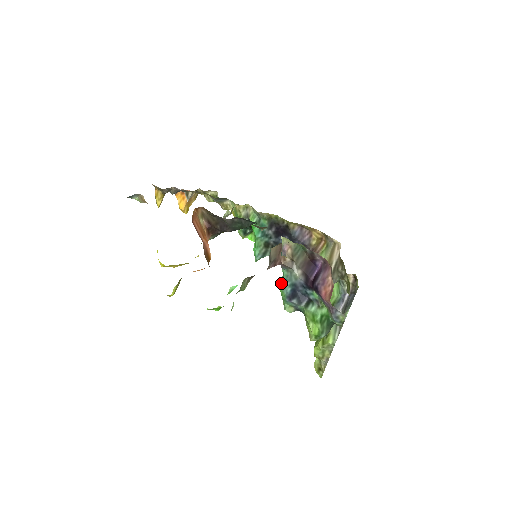
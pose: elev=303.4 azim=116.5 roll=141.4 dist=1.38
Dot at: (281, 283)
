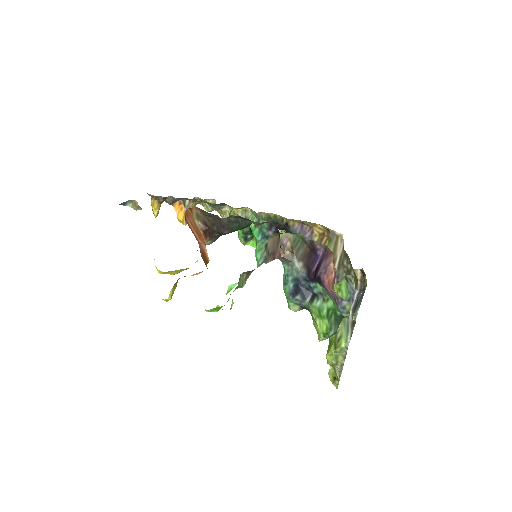
Dot at: (283, 280)
